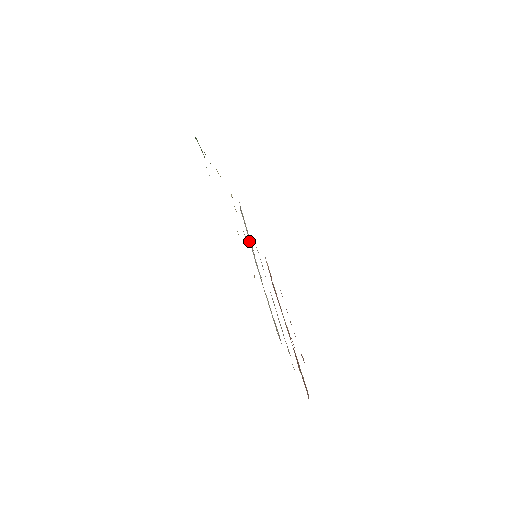
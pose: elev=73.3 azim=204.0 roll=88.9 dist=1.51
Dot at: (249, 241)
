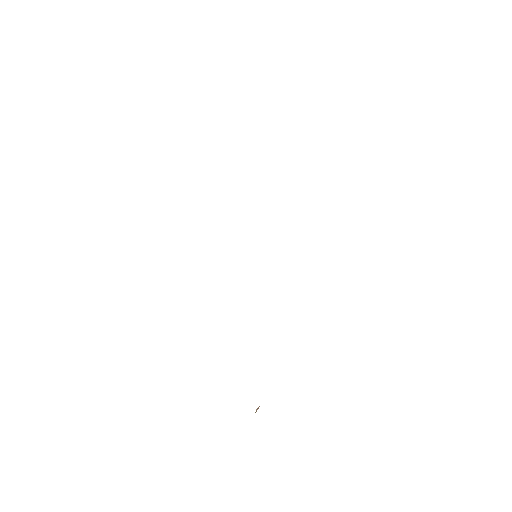
Dot at: occluded
